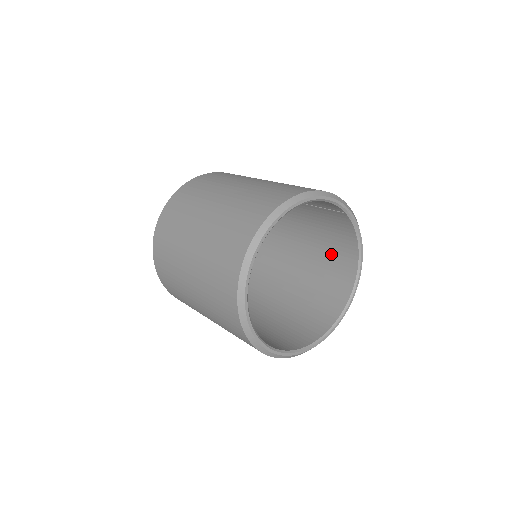
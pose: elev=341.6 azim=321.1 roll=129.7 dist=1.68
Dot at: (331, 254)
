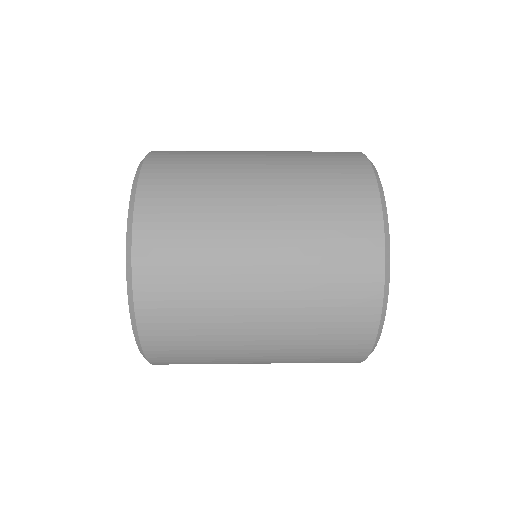
Dot at: occluded
